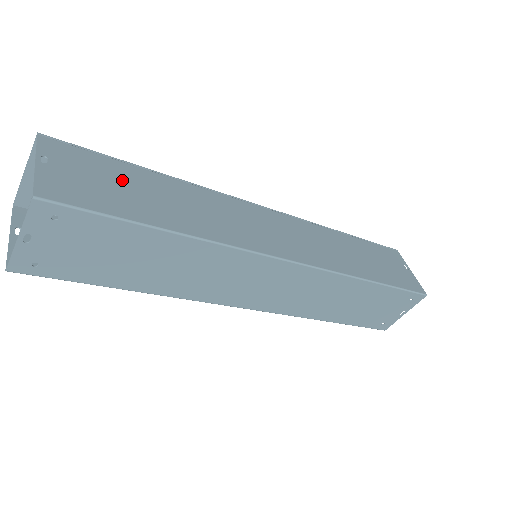
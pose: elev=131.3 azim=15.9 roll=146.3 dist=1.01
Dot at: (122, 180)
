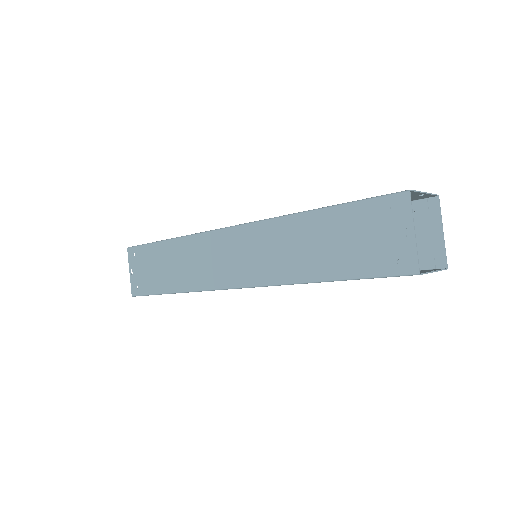
Dot at: occluded
